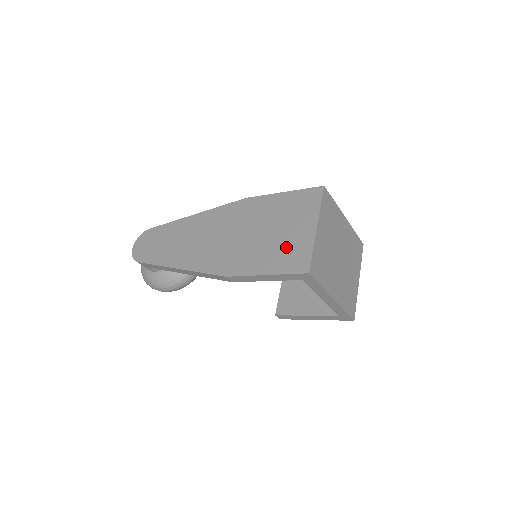
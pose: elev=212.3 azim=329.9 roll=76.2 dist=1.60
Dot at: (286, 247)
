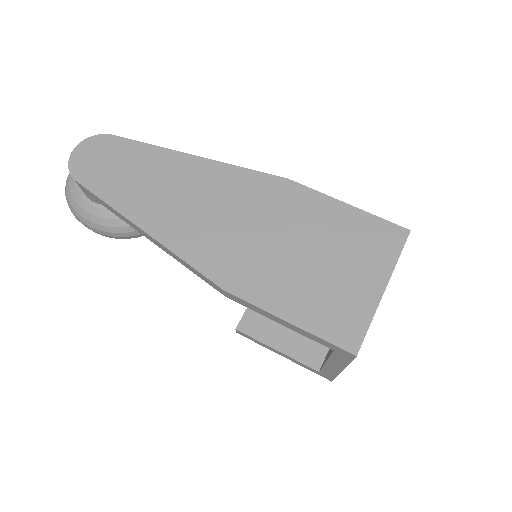
Dot at: (332, 295)
